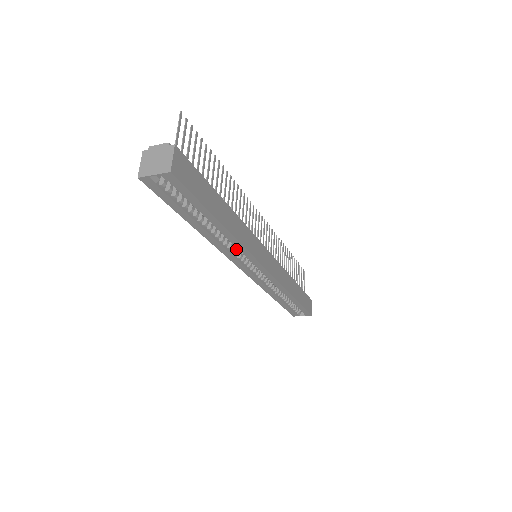
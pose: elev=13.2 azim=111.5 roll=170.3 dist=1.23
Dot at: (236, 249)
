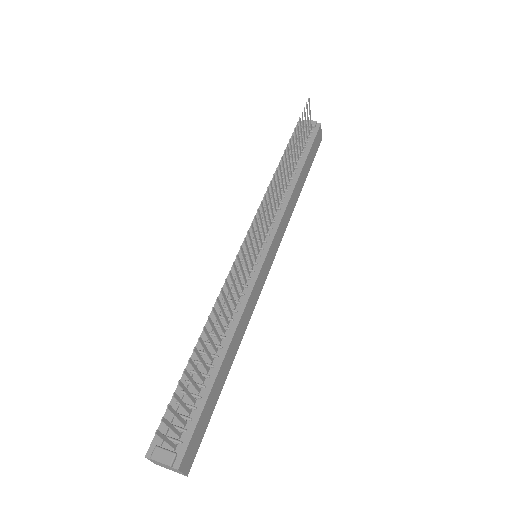
Dot at: occluded
